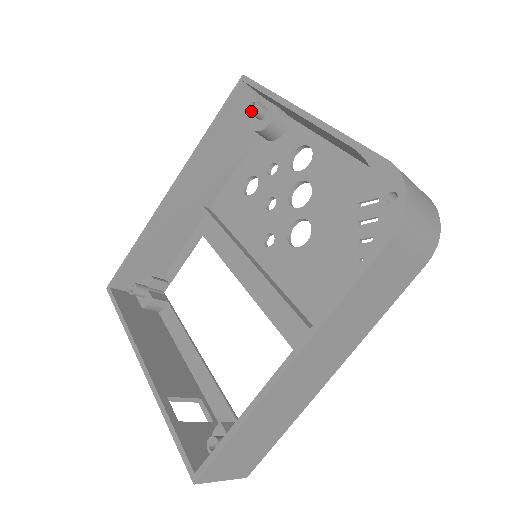
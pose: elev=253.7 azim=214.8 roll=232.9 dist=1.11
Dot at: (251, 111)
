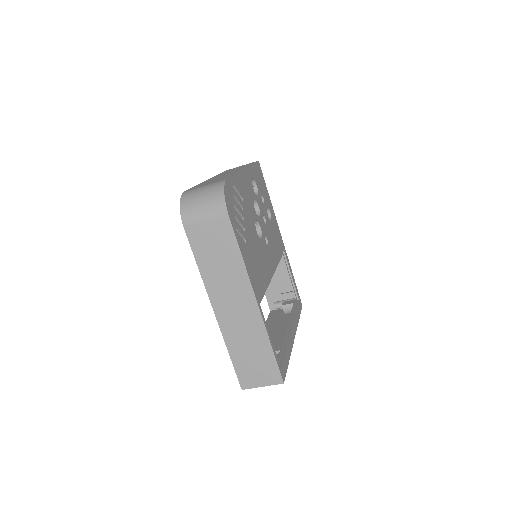
Dot at: occluded
